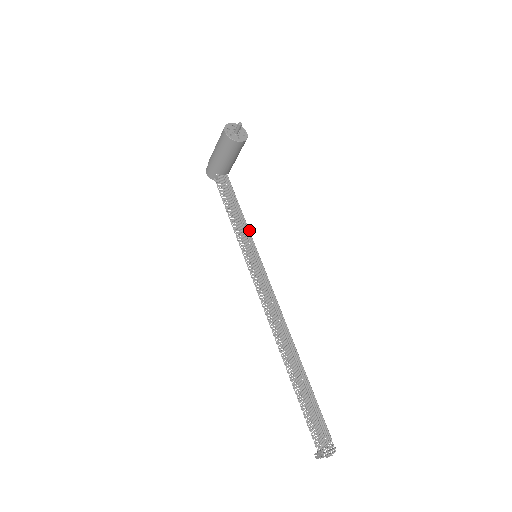
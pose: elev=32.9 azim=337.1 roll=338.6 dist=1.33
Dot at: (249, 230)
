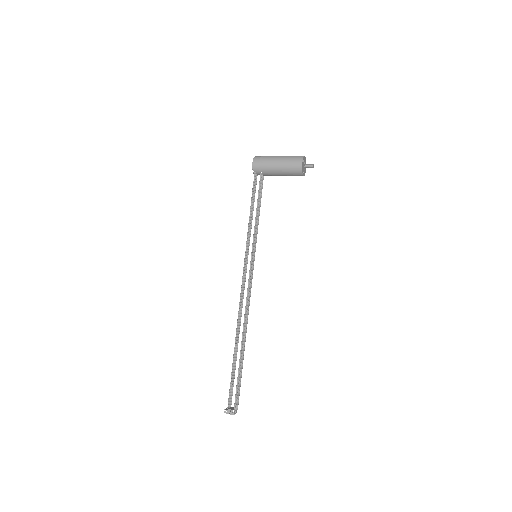
Dot at: occluded
